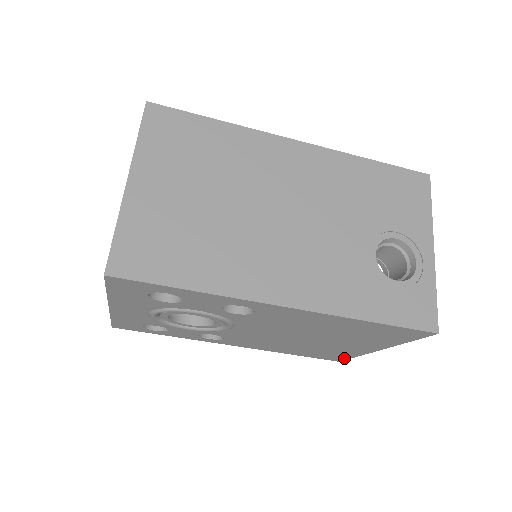
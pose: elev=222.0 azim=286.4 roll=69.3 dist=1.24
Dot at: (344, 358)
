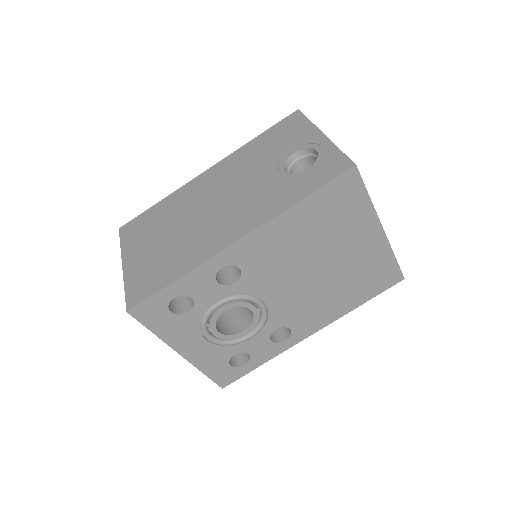
Dot at: (395, 269)
